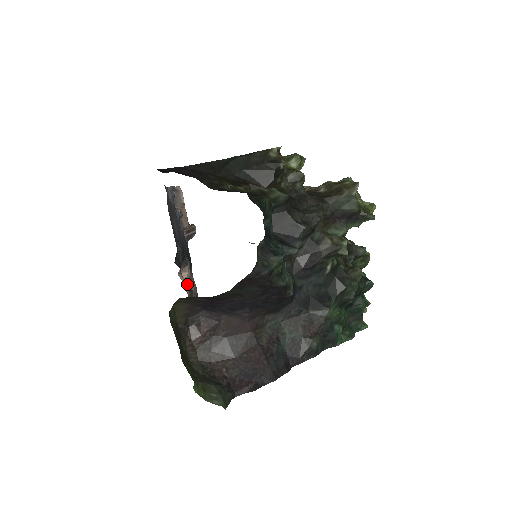
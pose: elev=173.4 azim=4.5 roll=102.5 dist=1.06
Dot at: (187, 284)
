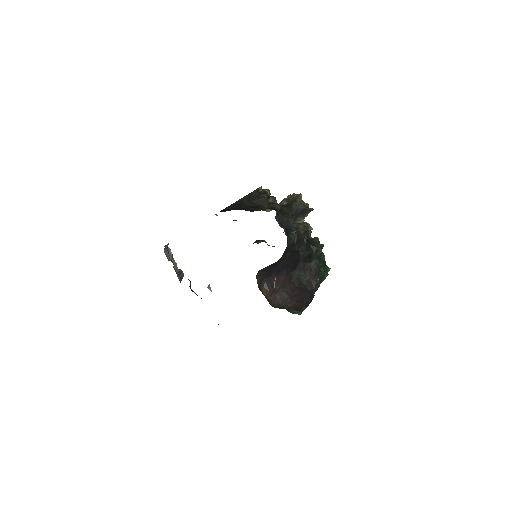
Dot at: occluded
